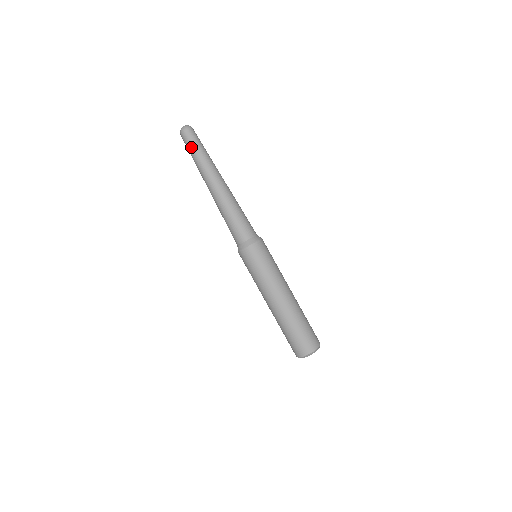
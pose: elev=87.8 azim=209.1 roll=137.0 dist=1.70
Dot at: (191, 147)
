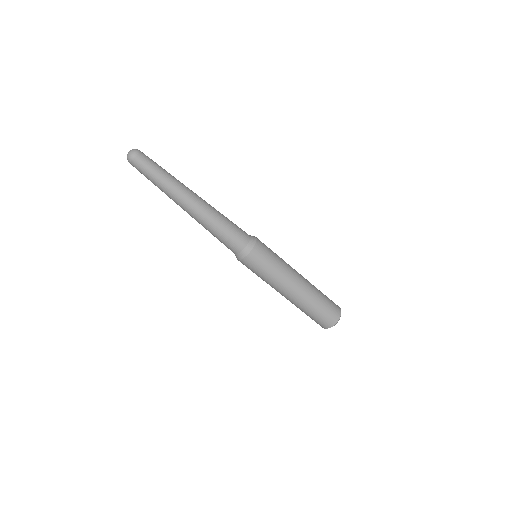
Dot at: (149, 173)
